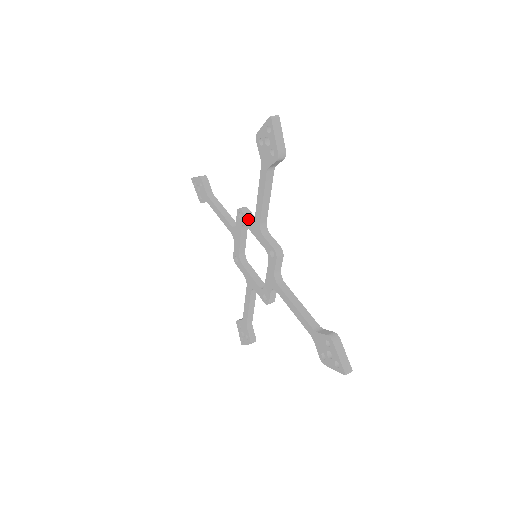
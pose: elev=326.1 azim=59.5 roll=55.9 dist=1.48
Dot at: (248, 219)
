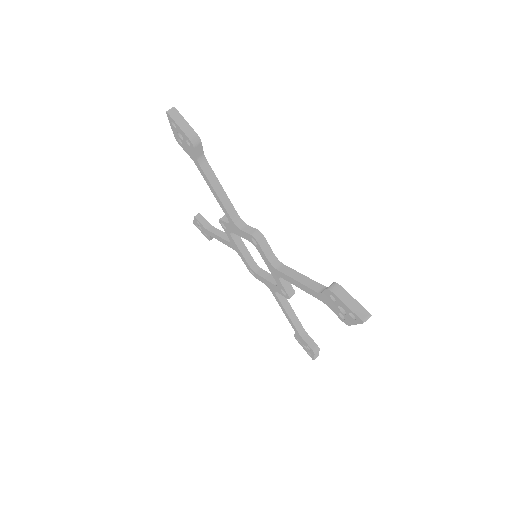
Dot at: (266, 257)
